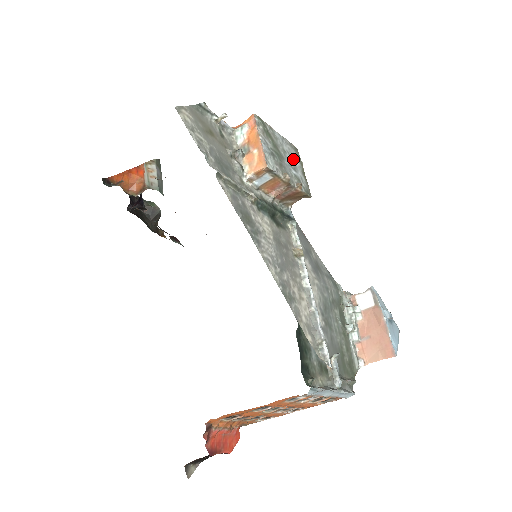
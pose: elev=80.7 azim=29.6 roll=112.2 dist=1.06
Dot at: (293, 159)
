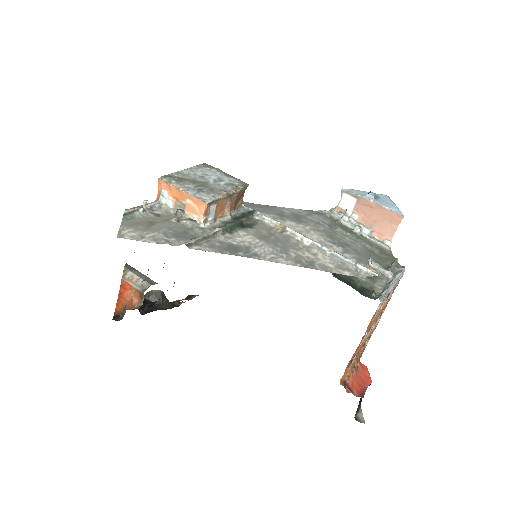
Dot at: (211, 175)
